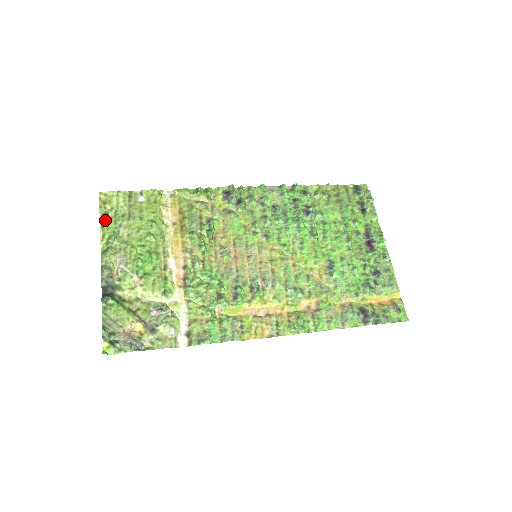
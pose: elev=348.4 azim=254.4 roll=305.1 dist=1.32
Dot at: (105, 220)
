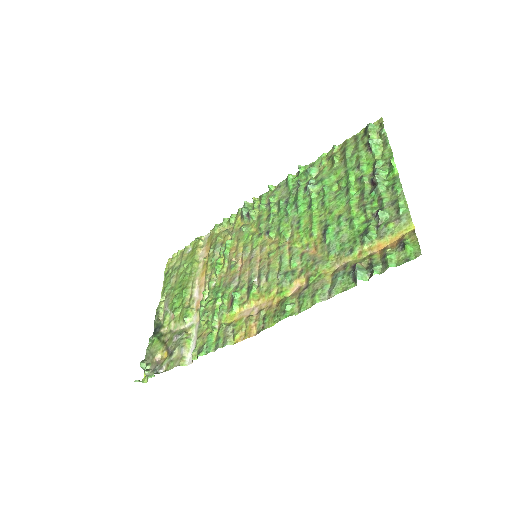
Dot at: (166, 277)
